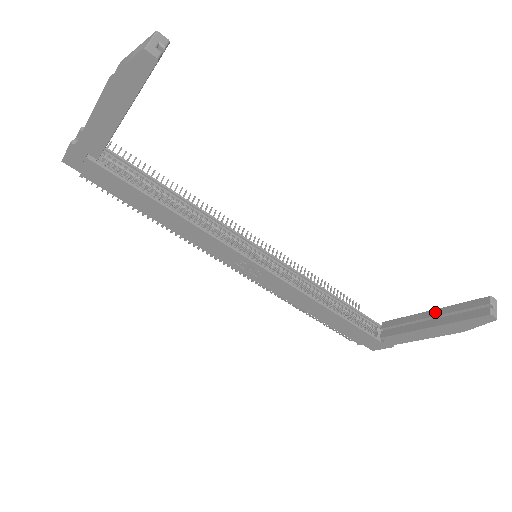
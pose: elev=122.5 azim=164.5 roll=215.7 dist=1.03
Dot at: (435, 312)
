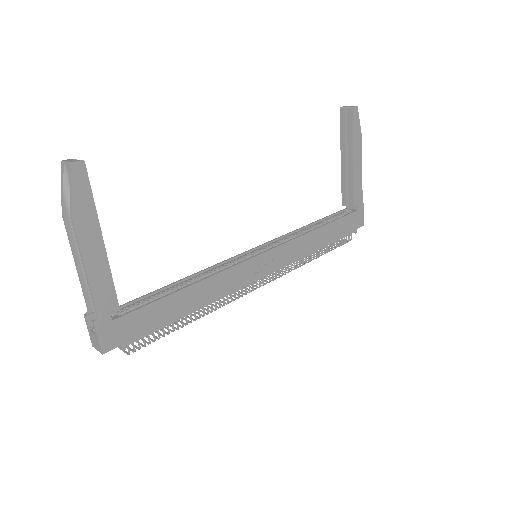
Dot at: (343, 154)
